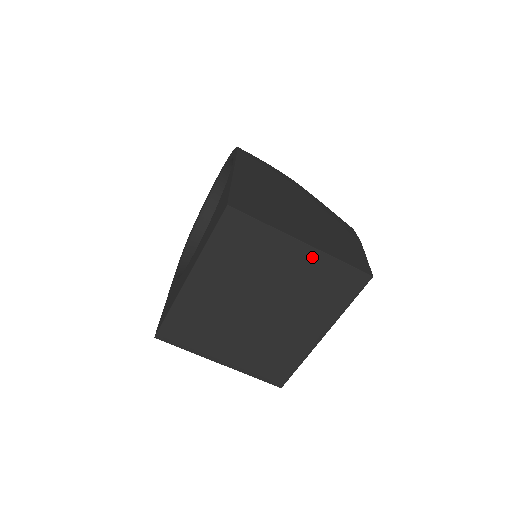
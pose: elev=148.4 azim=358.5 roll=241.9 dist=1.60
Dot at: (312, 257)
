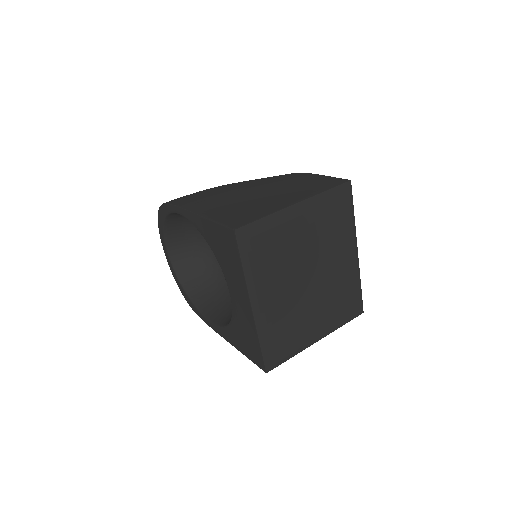
Dot at: (310, 207)
